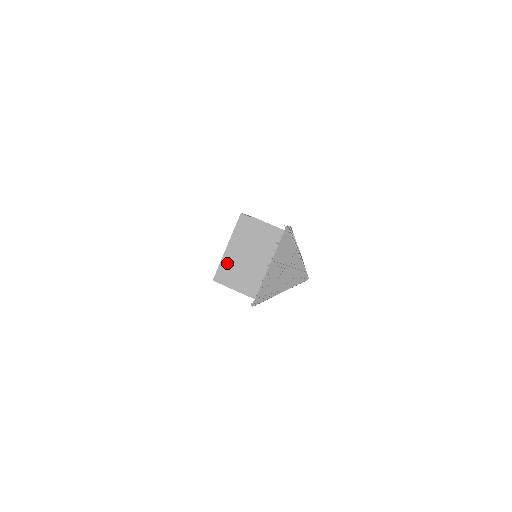
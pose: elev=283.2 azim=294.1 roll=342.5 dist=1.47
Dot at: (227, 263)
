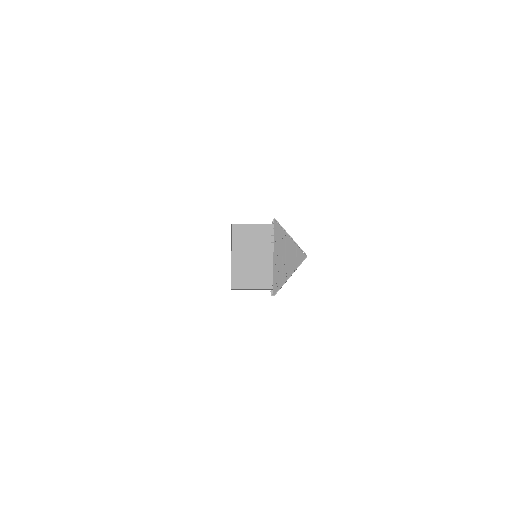
Dot at: occluded
